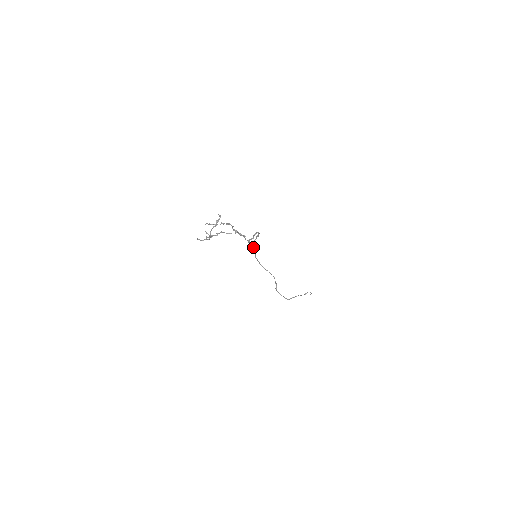
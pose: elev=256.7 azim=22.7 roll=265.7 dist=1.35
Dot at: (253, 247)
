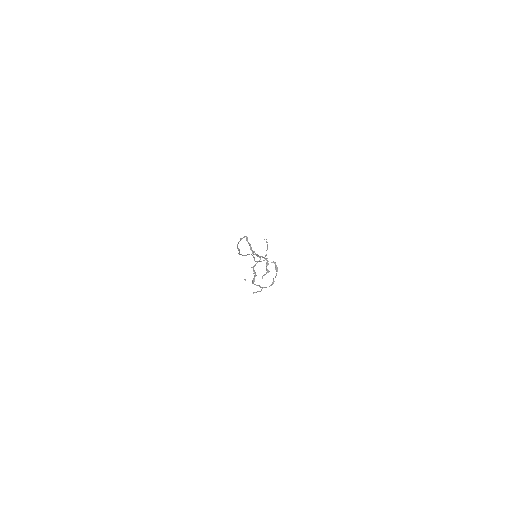
Dot at: occluded
